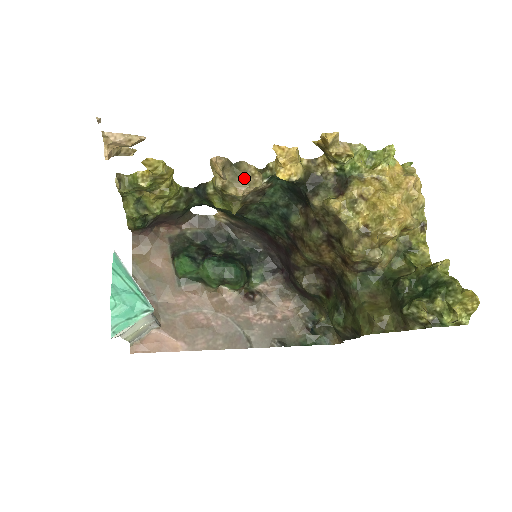
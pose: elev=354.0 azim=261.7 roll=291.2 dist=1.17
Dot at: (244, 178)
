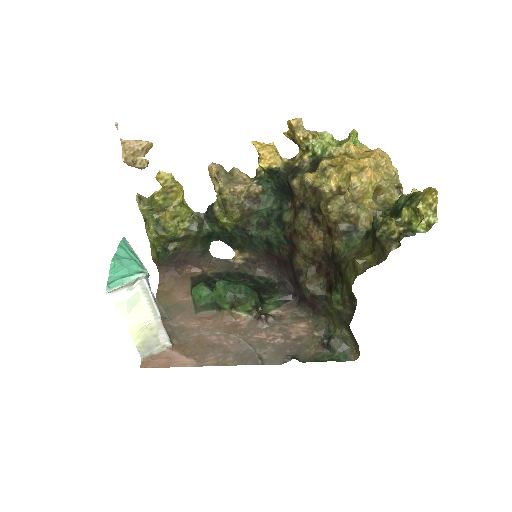
Dot at: (237, 181)
